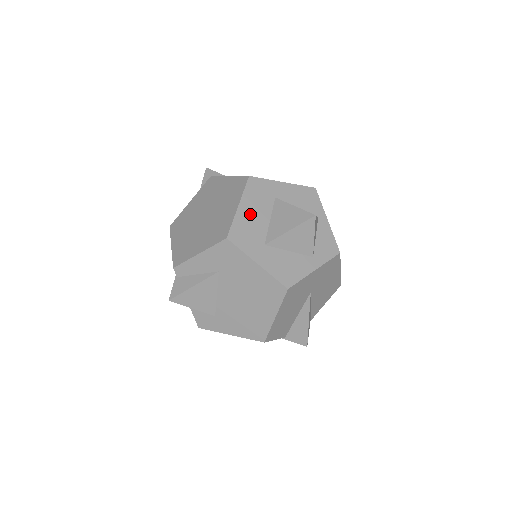
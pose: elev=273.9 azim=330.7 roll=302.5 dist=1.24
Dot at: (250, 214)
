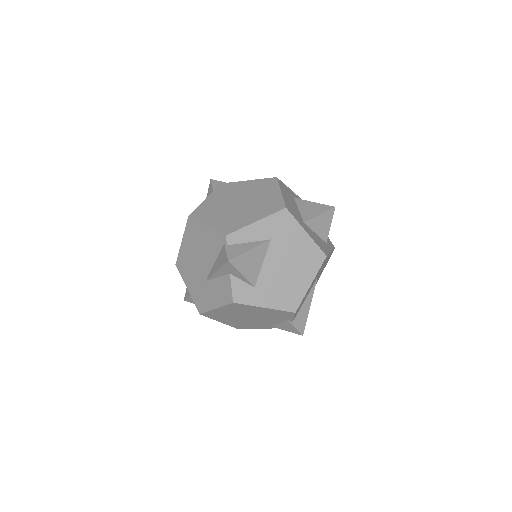
Dot at: (288, 200)
